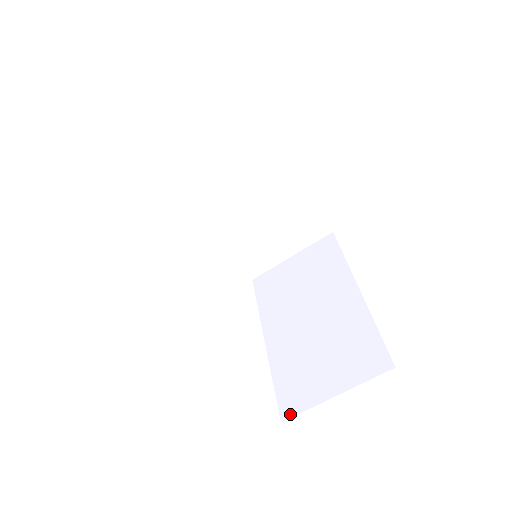
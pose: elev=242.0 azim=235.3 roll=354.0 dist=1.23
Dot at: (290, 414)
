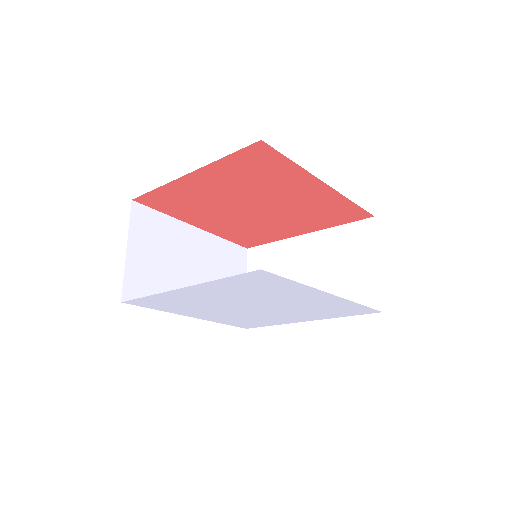
Dot at: (379, 303)
